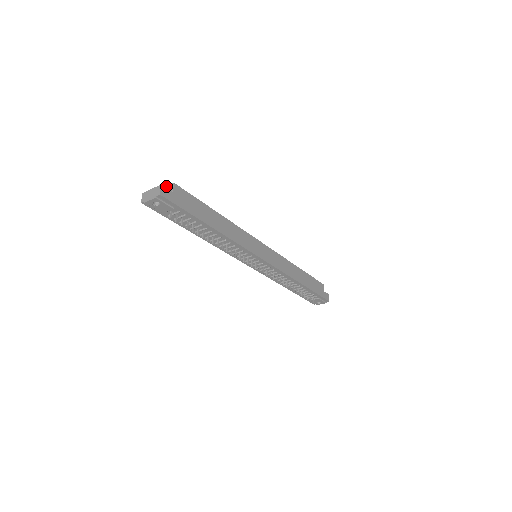
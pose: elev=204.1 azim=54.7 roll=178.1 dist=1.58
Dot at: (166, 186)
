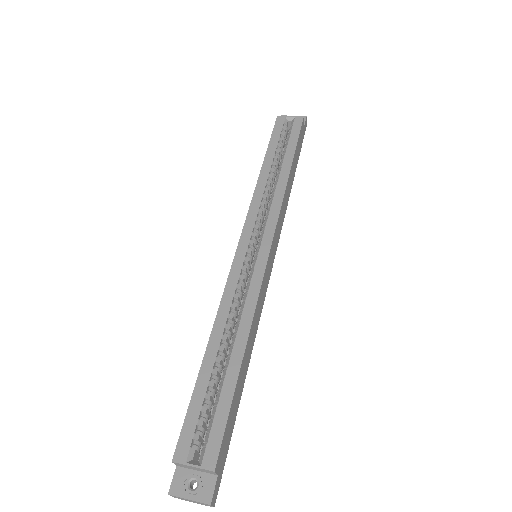
Dot at: (196, 469)
